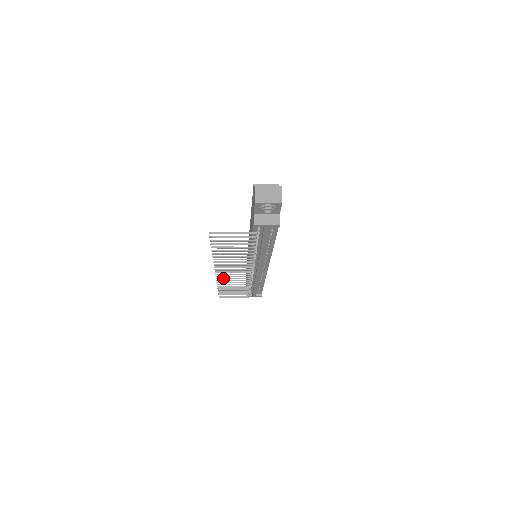
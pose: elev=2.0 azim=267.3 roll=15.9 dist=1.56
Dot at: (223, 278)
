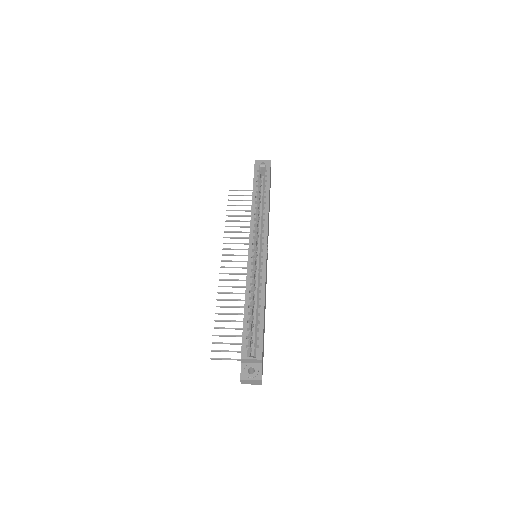
Dot at: occluded
